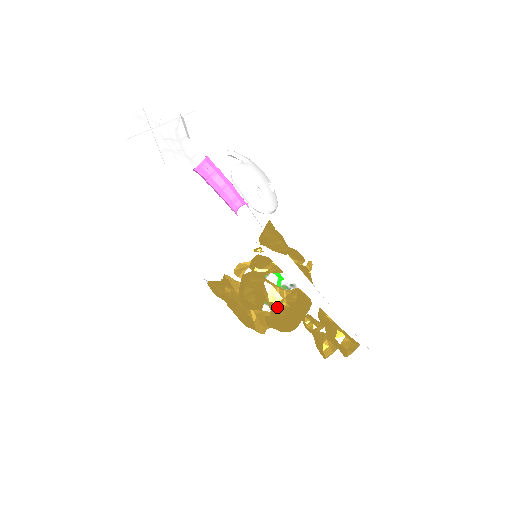
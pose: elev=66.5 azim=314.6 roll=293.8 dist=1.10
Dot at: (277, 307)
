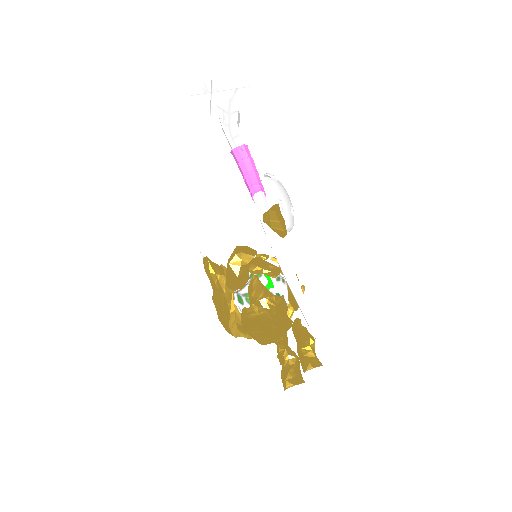
Dot at: (257, 304)
